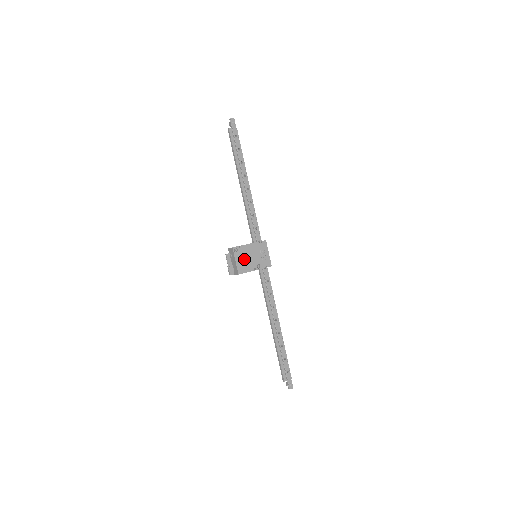
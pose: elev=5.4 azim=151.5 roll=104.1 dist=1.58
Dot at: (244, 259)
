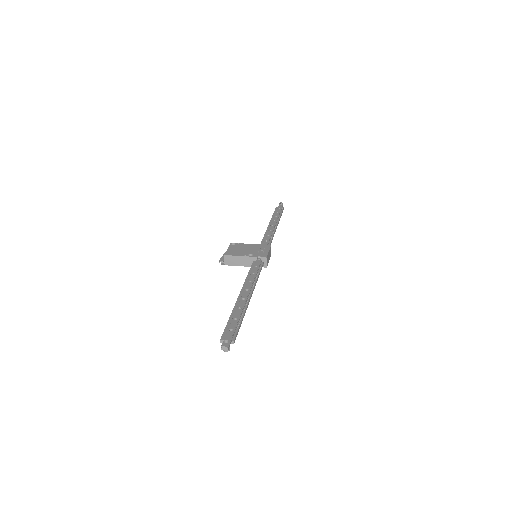
Dot at: (238, 249)
